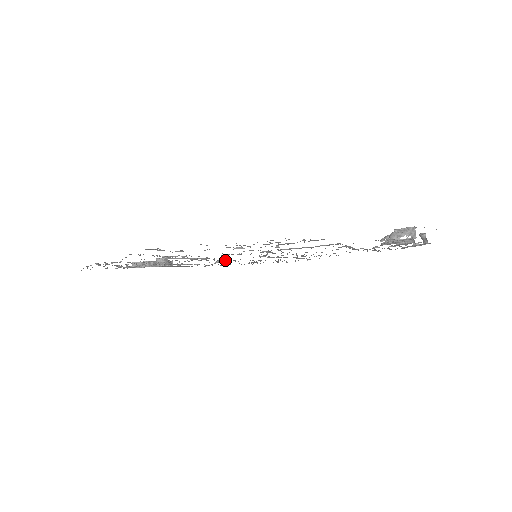
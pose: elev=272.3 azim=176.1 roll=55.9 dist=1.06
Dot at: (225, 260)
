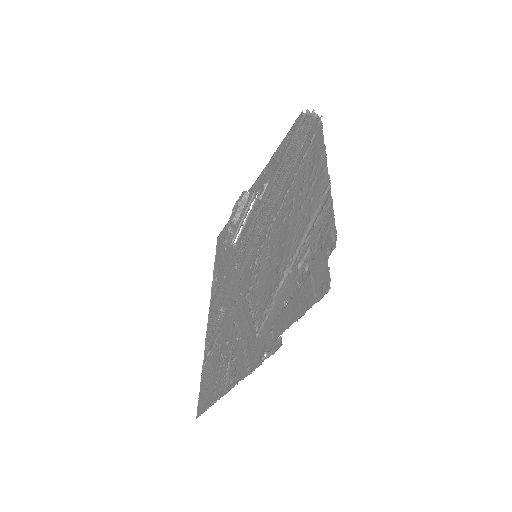
Dot at: (254, 232)
